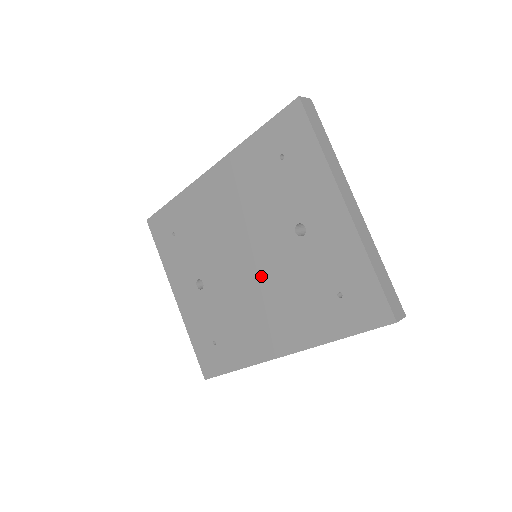
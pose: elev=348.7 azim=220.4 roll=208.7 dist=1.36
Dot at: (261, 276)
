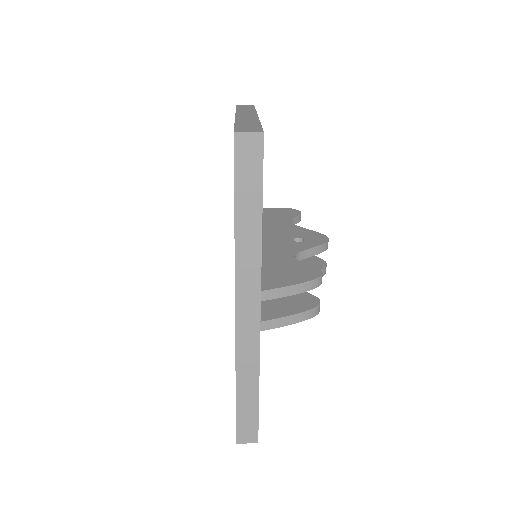
Dot at: occluded
